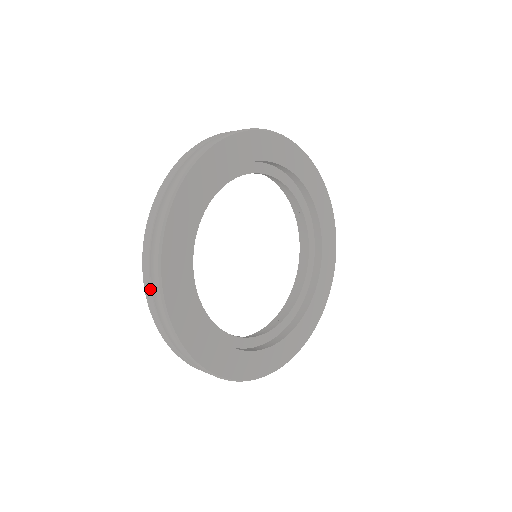
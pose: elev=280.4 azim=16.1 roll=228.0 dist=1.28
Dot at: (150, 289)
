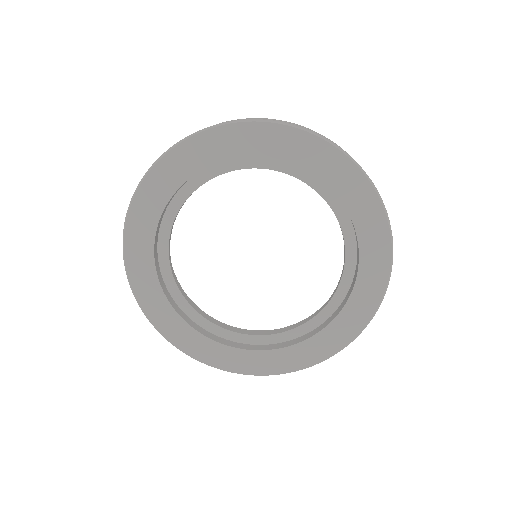
Dot at: occluded
